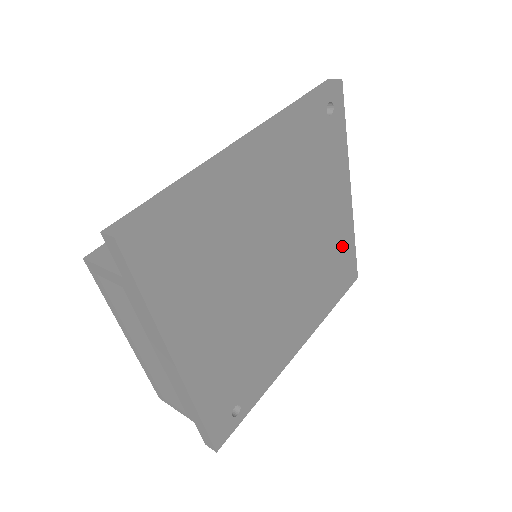
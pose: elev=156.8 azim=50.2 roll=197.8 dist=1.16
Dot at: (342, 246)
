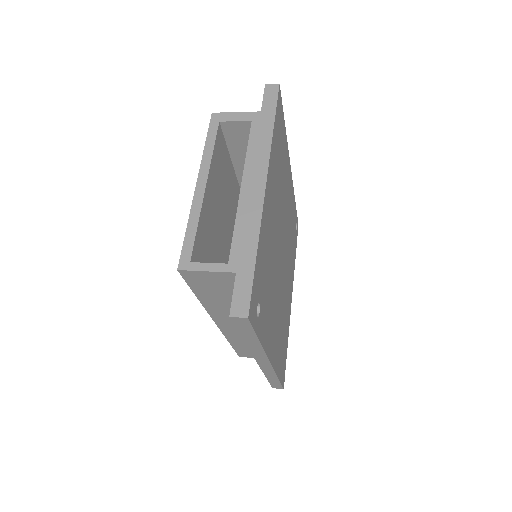
Dot at: (286, 330)
